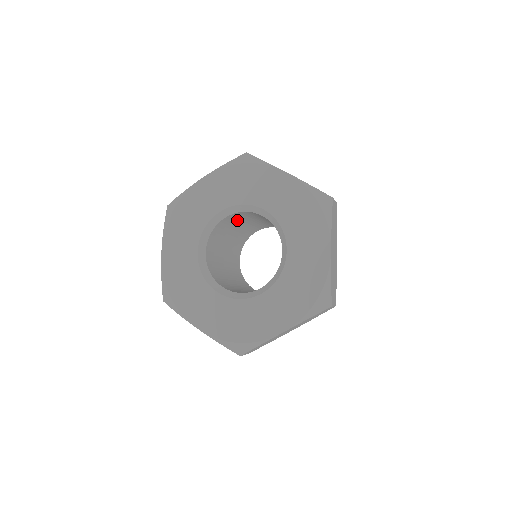
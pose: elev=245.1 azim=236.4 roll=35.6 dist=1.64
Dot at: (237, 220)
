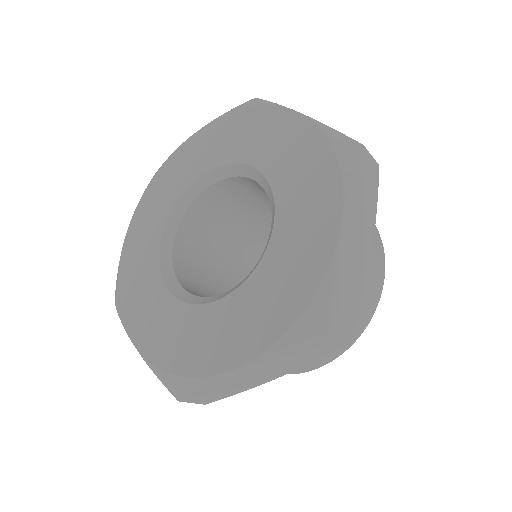
Dot at: (236, 200)
